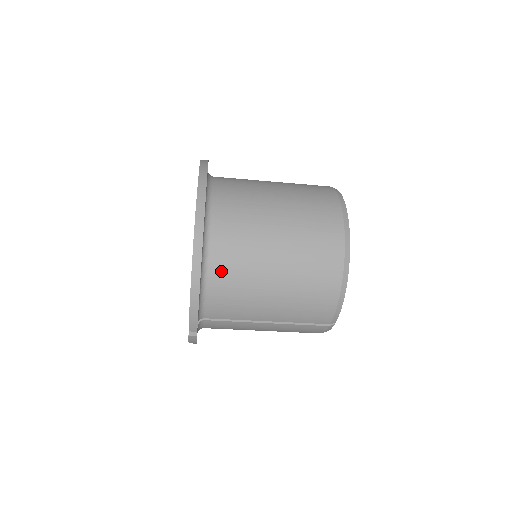
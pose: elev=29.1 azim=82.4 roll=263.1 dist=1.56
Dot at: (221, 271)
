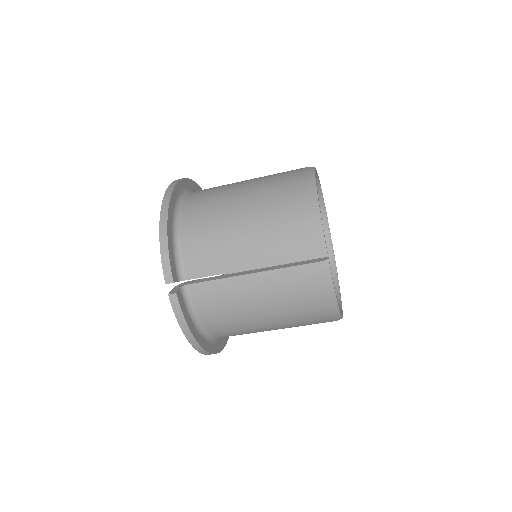
Dot at: (193, 220)
